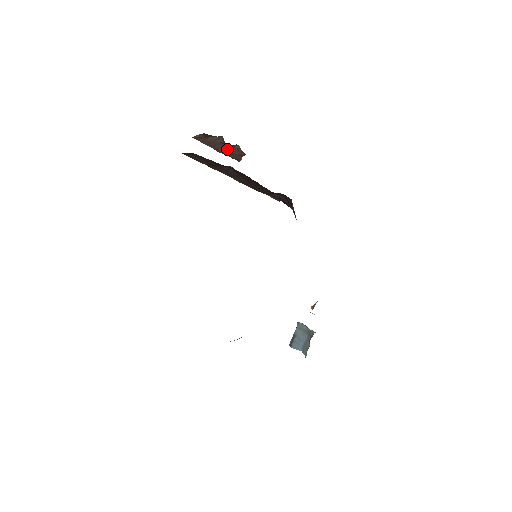
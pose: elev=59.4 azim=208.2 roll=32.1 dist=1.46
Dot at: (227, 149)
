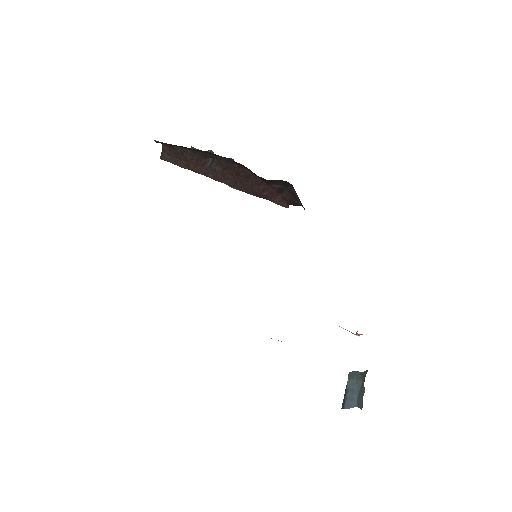
Dot at: occluded
